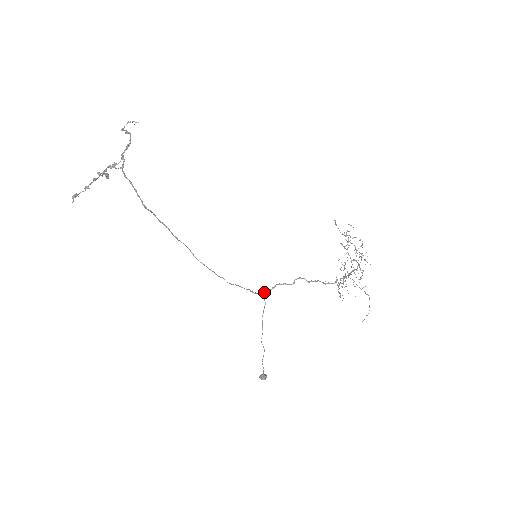
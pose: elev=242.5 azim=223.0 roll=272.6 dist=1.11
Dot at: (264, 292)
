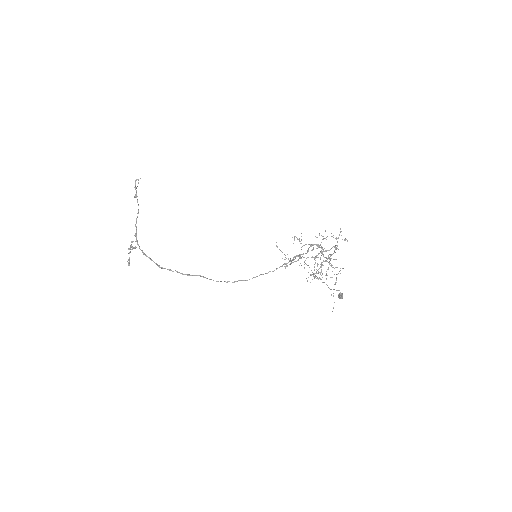
Dot at: (291, 260)
